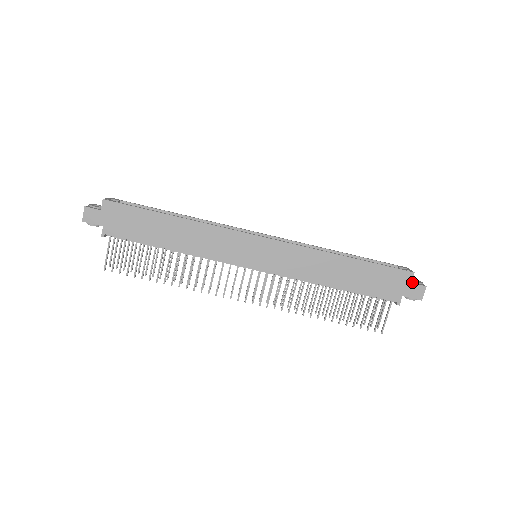
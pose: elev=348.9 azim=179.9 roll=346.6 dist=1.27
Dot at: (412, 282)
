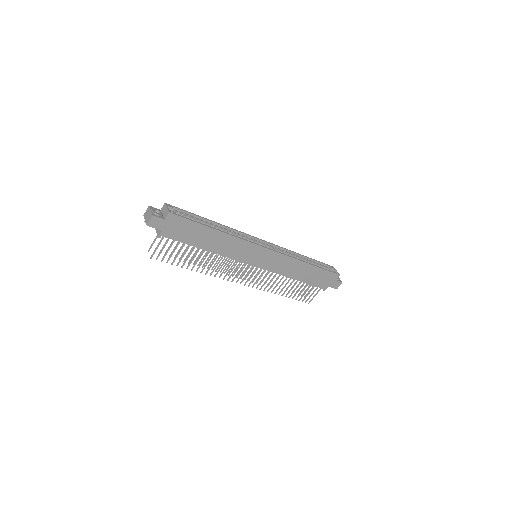
Dot at: (336, 279)
